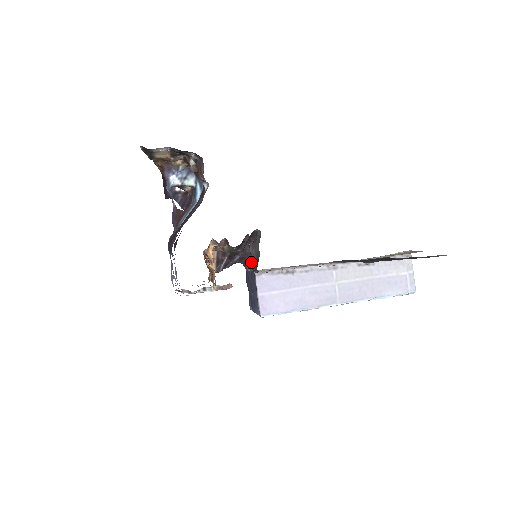
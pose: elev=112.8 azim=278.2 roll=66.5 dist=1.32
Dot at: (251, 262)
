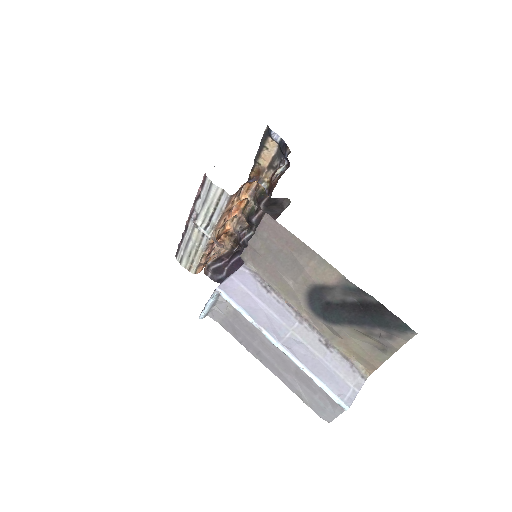
Dot at: occluded
